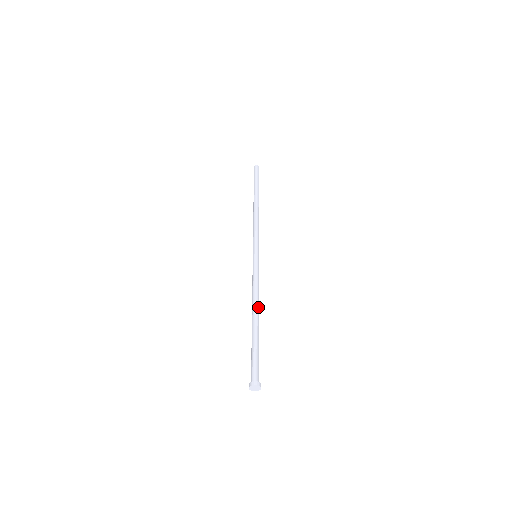
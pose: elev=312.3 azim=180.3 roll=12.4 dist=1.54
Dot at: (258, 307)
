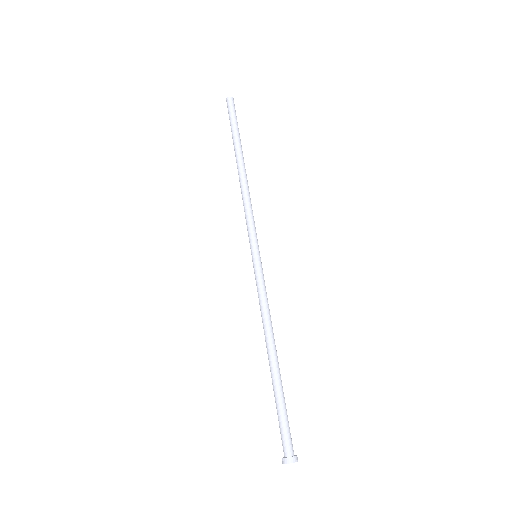
Dot at: (269, 341)
